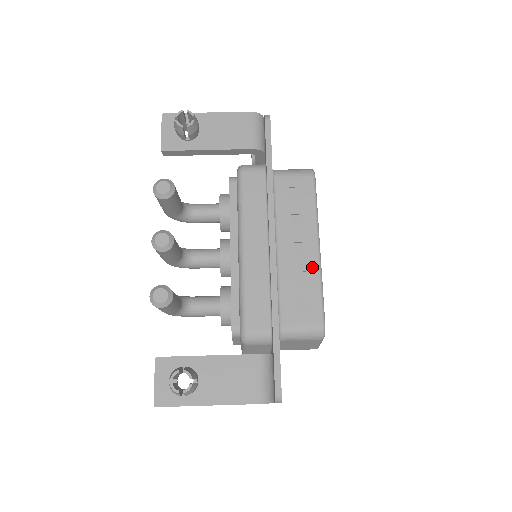
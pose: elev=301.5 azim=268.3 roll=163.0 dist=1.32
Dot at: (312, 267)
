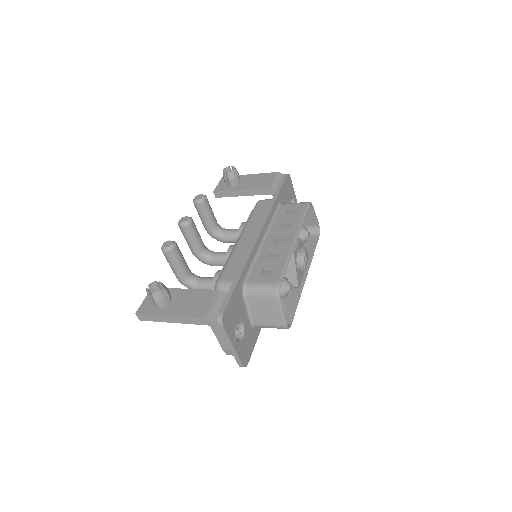
Dot at: (285, 250)
